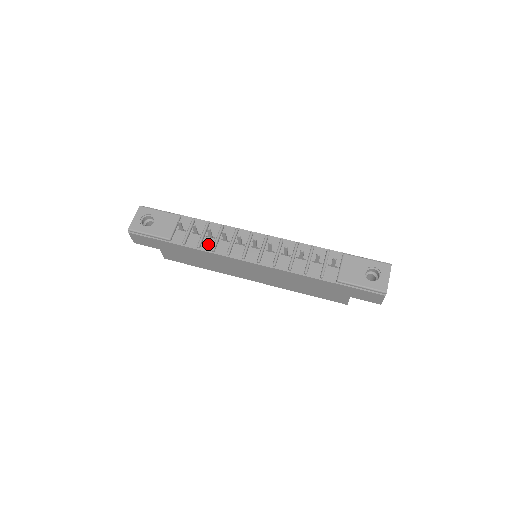
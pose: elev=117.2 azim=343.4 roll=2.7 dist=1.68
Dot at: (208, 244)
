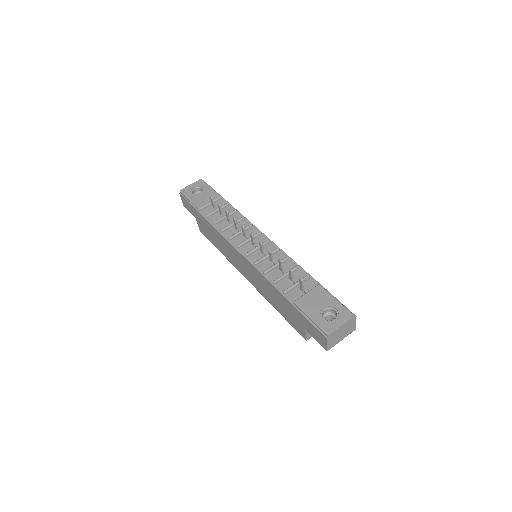
Dot at: (223, 225)
